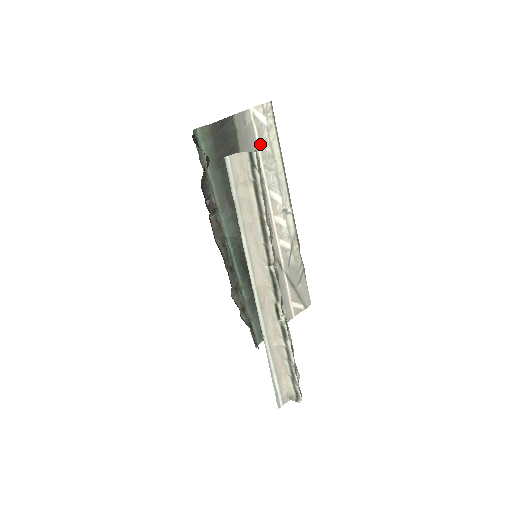
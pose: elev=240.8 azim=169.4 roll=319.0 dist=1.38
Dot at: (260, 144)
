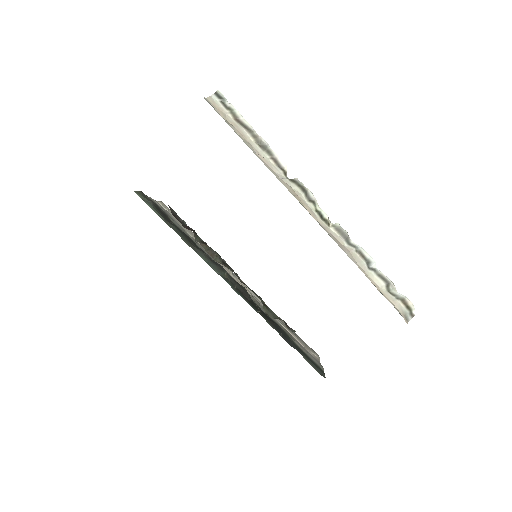
Dot at: (178, 223)
